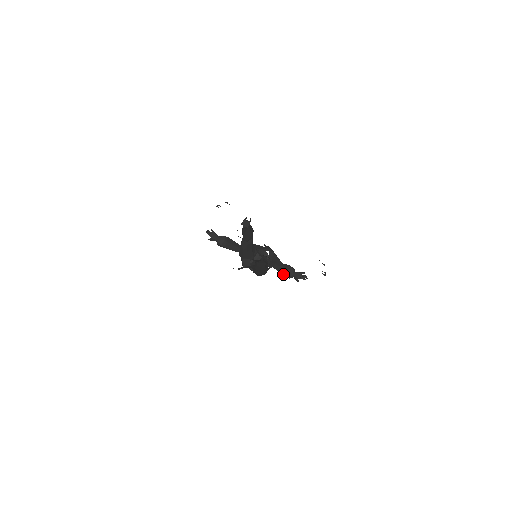
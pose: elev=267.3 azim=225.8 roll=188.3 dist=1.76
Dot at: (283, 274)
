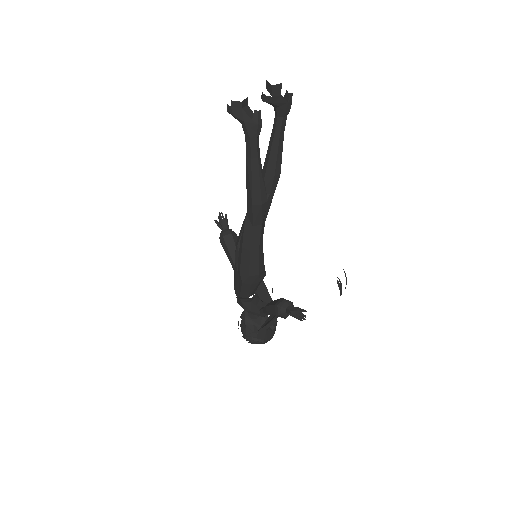
Dot at: (274, 304)
